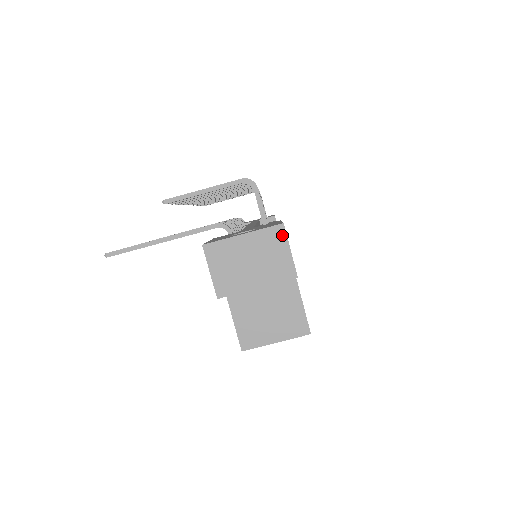
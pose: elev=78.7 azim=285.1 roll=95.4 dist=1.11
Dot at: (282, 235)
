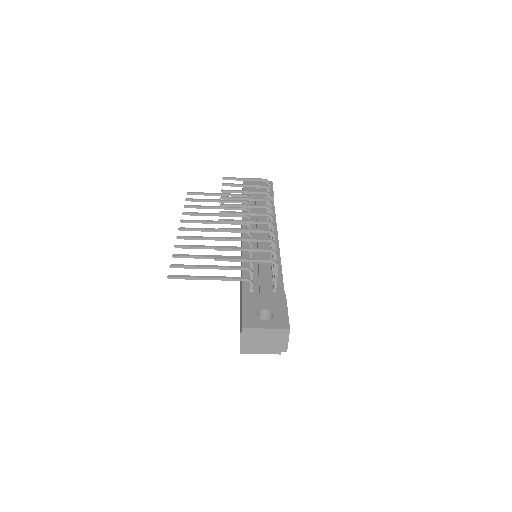
Dot at: (287, 334)
